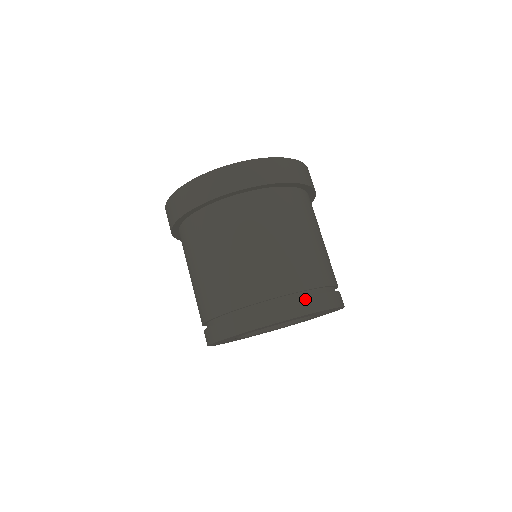
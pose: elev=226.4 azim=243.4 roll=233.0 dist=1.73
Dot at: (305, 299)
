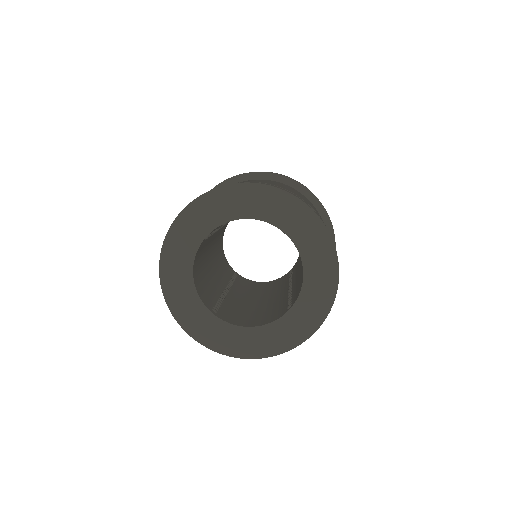
Dot at: occluded
